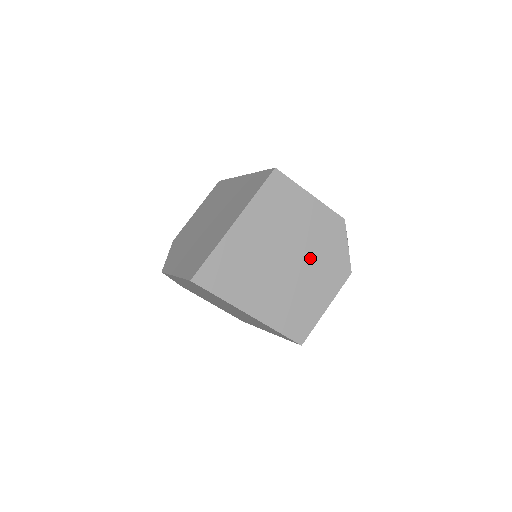
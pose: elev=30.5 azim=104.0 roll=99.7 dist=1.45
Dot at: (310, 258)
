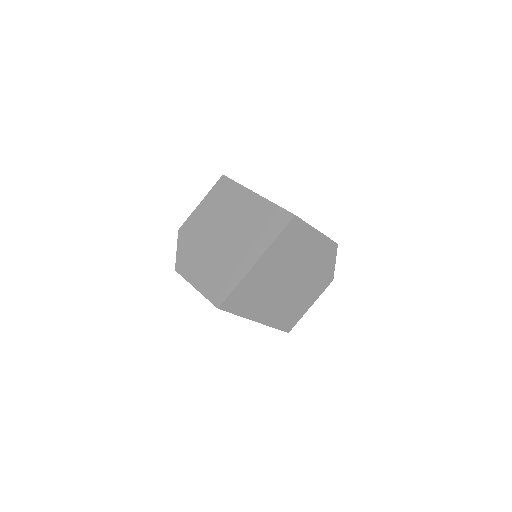
Dot at: (307, 276)
